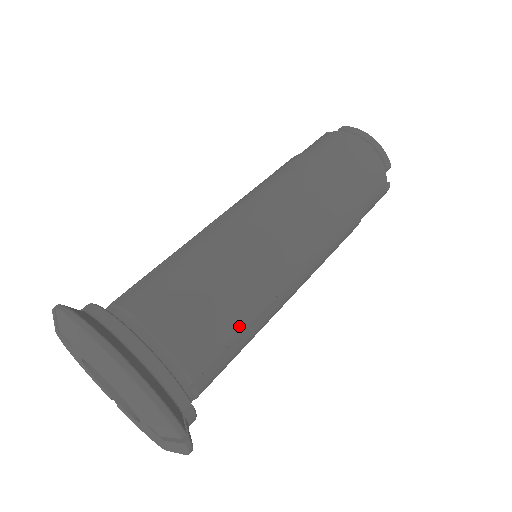
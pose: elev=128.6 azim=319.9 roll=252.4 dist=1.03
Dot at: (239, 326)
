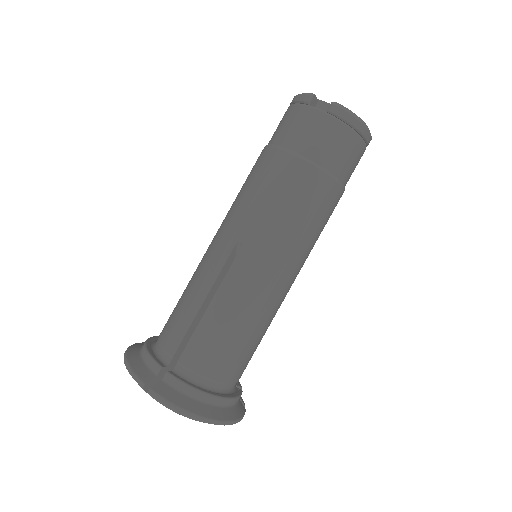
Dot at: occluded
